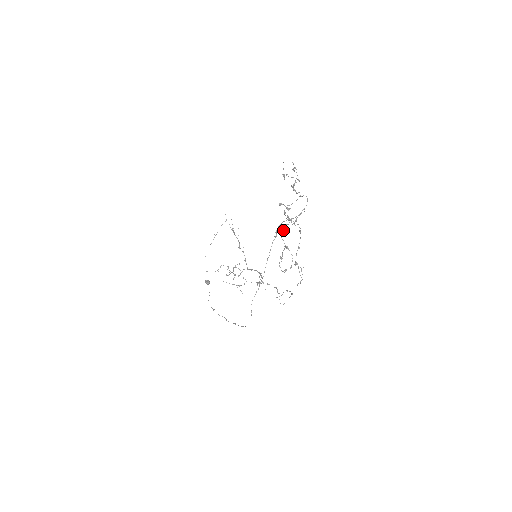
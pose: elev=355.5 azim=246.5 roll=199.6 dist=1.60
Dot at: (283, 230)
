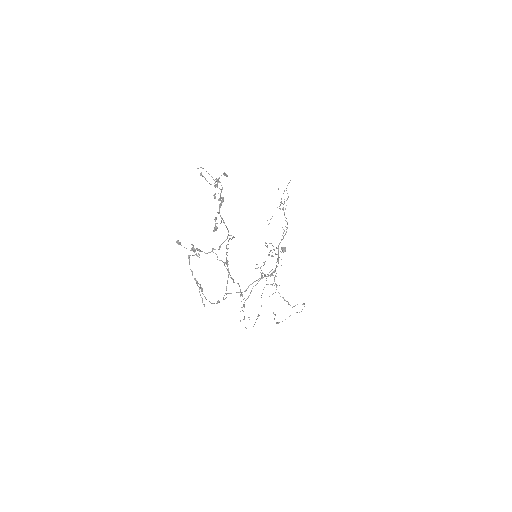
Dot at: (189, 260)
